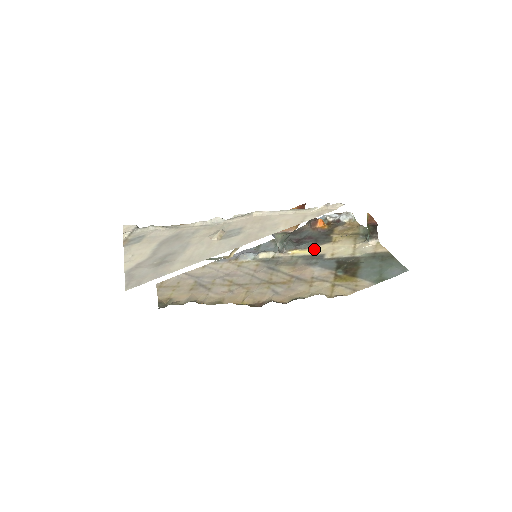
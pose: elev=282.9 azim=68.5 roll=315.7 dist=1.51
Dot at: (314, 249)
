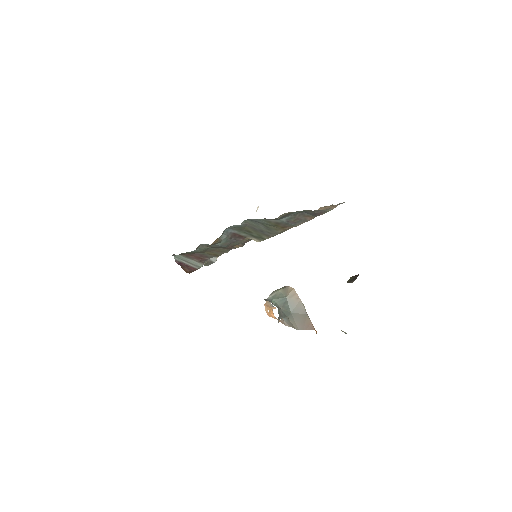
Dot at: occluded
